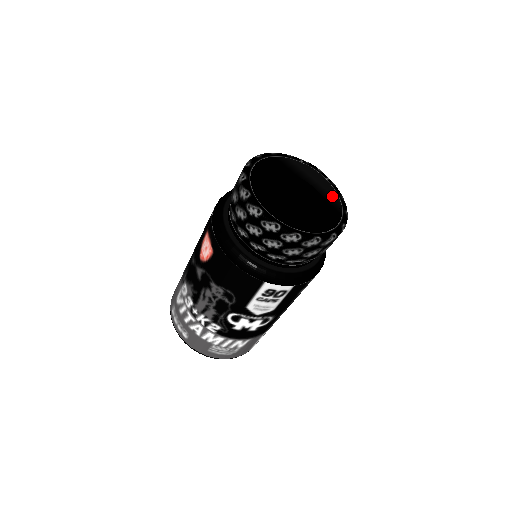
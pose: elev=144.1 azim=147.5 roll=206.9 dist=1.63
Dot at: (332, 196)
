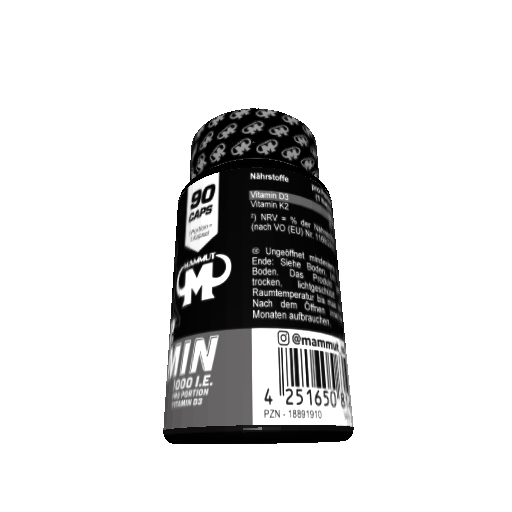
Dot at: occluded
